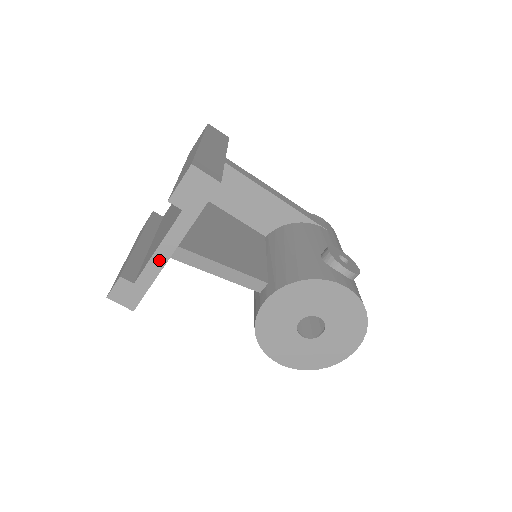
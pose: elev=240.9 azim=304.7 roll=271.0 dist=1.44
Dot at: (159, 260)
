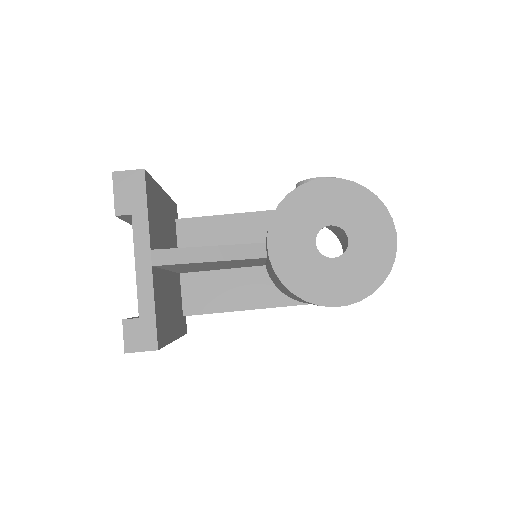
Dot at: (144, 276)
